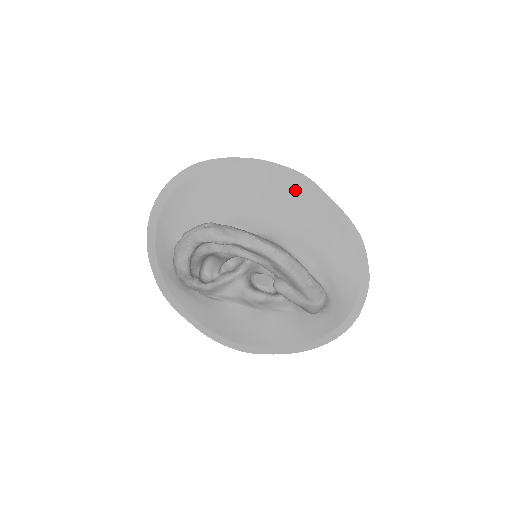
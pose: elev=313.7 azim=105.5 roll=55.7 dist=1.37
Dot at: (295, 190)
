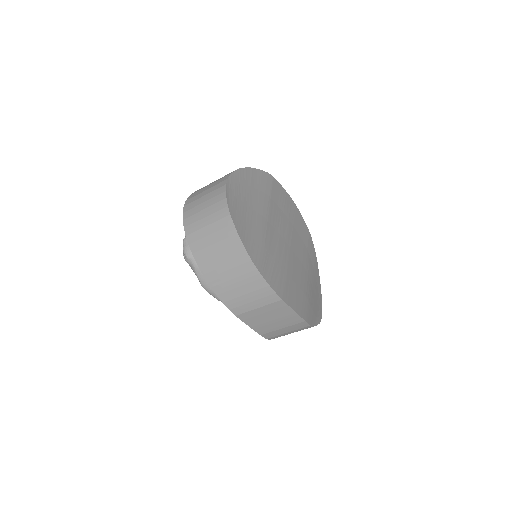
Dot at: occluded
